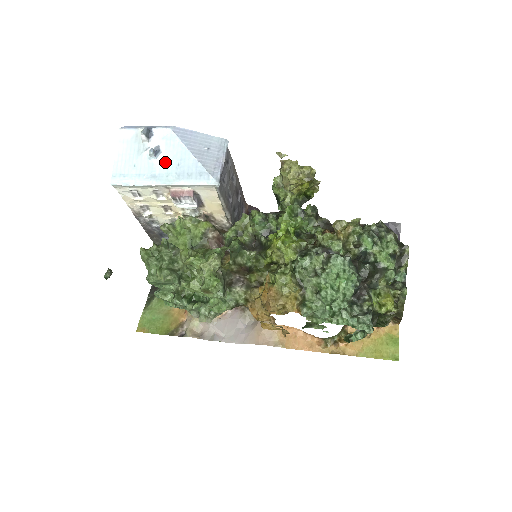
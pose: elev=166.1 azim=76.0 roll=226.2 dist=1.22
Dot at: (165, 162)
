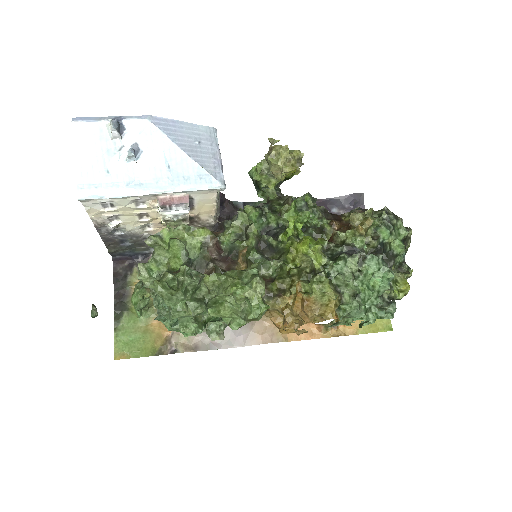
Dot at: (150, 164)
